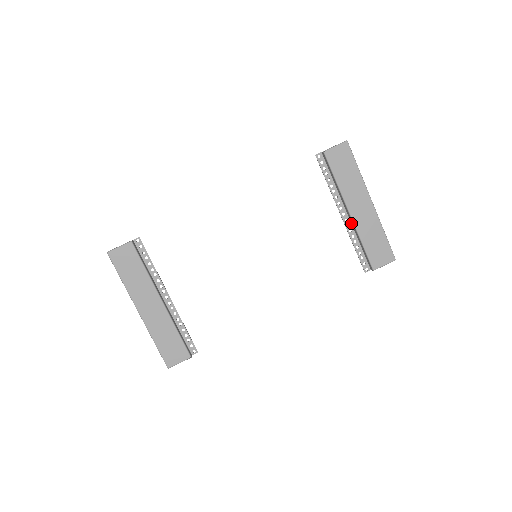
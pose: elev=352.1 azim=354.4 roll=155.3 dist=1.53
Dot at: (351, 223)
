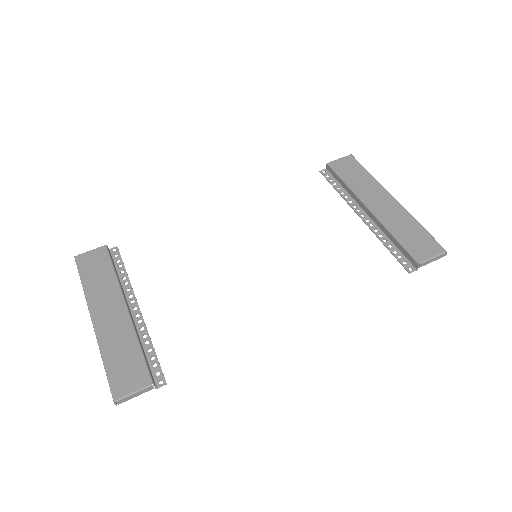
Dot at: (375, 223)
